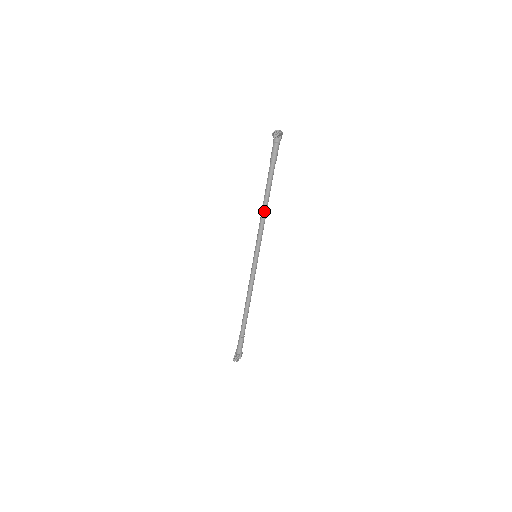
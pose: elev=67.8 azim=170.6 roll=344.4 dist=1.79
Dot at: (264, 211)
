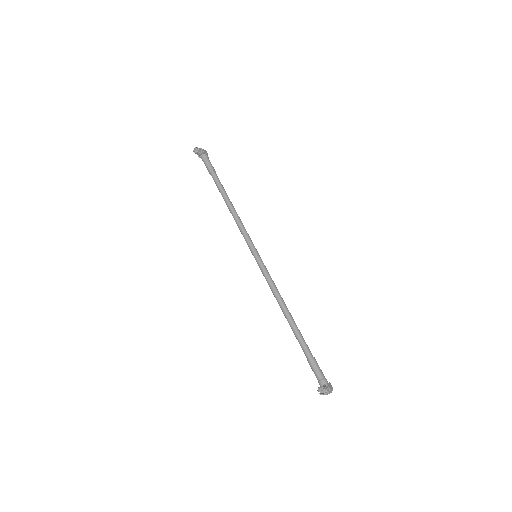
Dot at: (232, 212)
